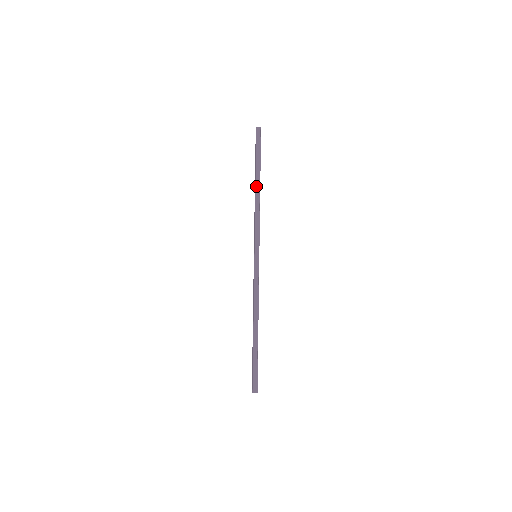
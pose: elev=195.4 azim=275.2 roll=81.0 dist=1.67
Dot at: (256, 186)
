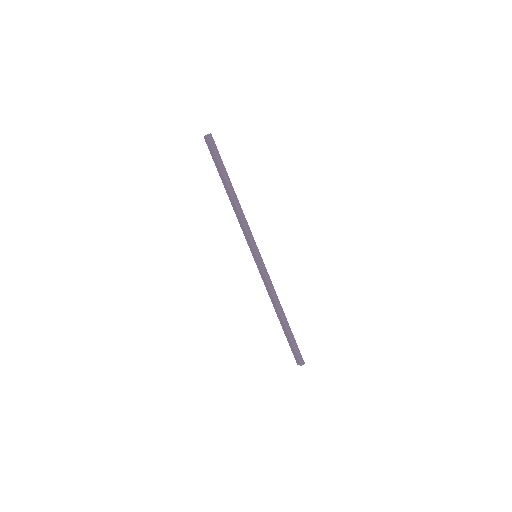
Dot at: (231, 193)
